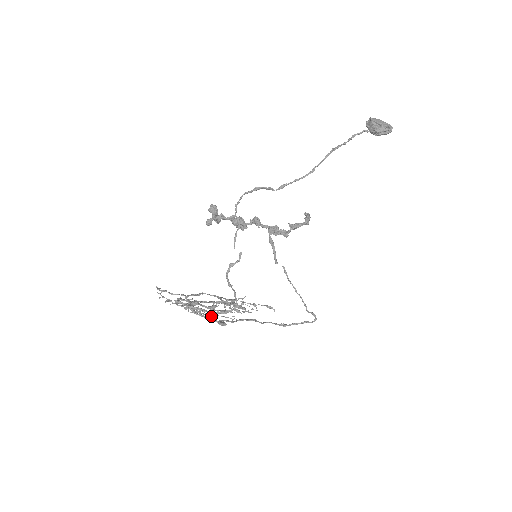
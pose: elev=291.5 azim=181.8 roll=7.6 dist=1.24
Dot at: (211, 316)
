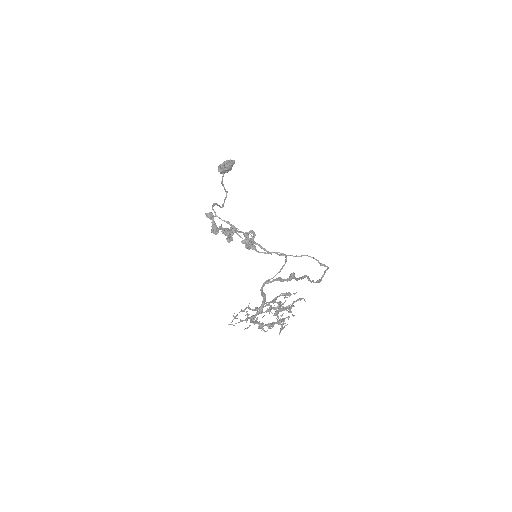
Dot at: (280, 320)
